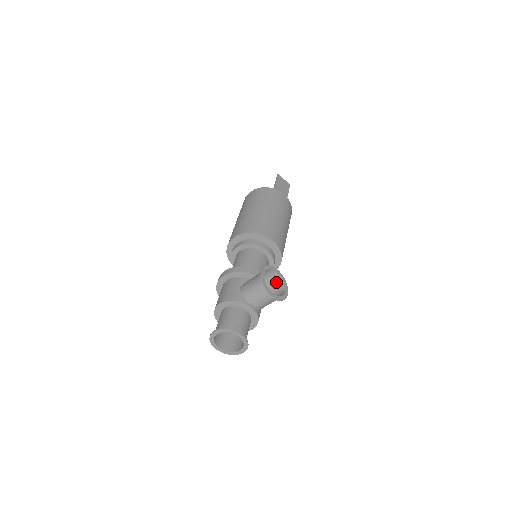
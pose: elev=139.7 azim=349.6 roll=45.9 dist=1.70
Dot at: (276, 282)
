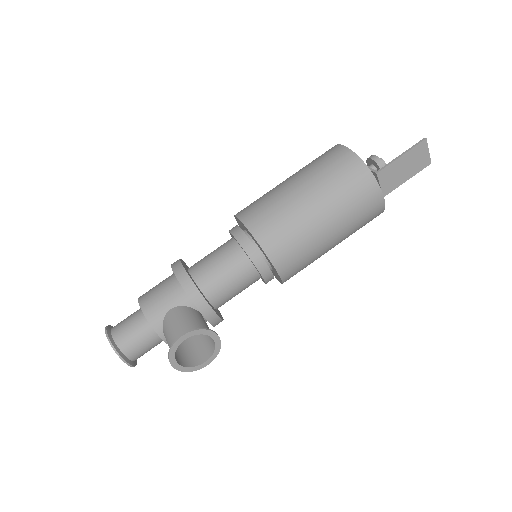
Dot at: (211, 339)
